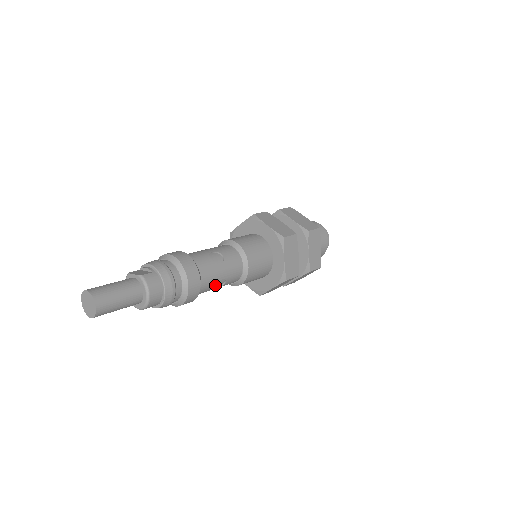
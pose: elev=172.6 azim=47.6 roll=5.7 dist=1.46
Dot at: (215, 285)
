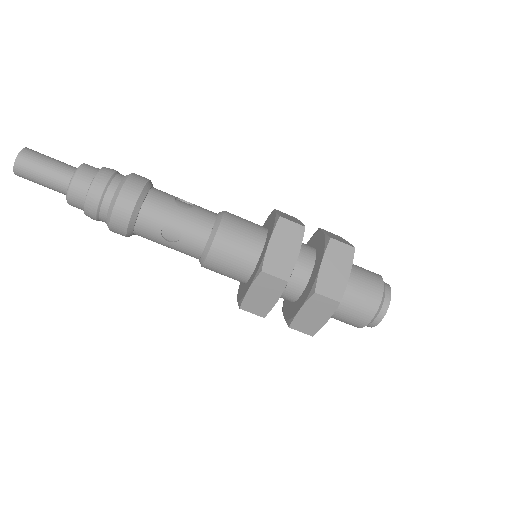
Dot at: (167, 232)
